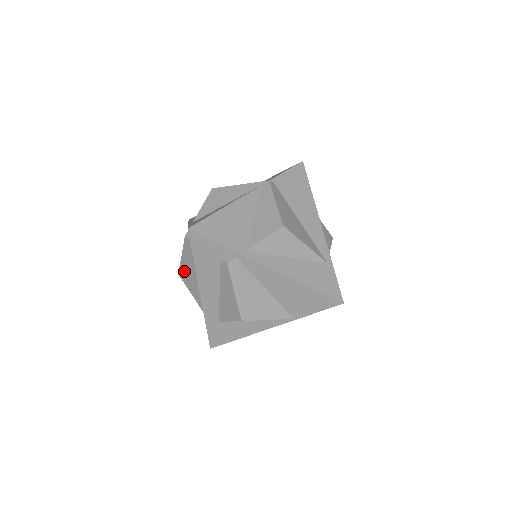
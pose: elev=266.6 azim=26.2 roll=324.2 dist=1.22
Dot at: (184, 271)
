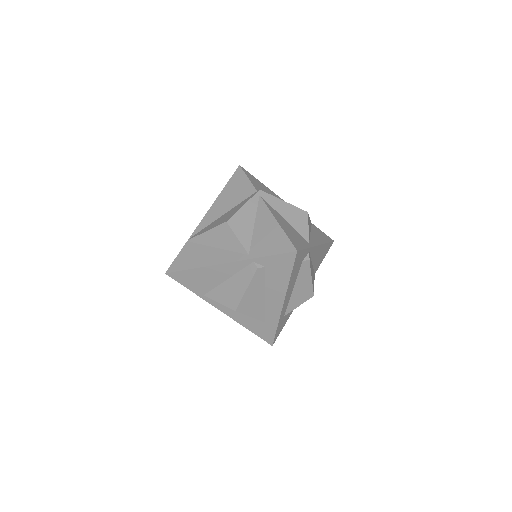
Dot at: (246, 302)
